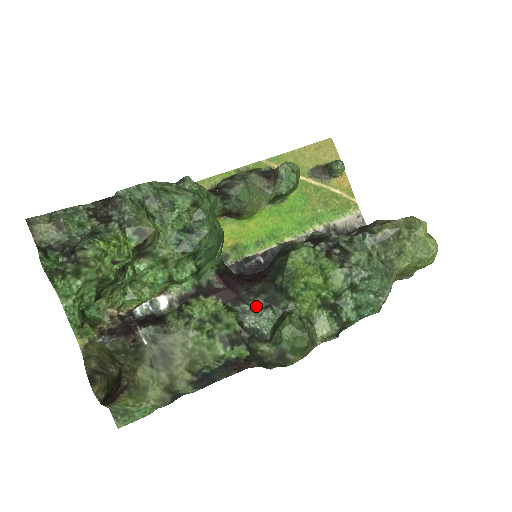
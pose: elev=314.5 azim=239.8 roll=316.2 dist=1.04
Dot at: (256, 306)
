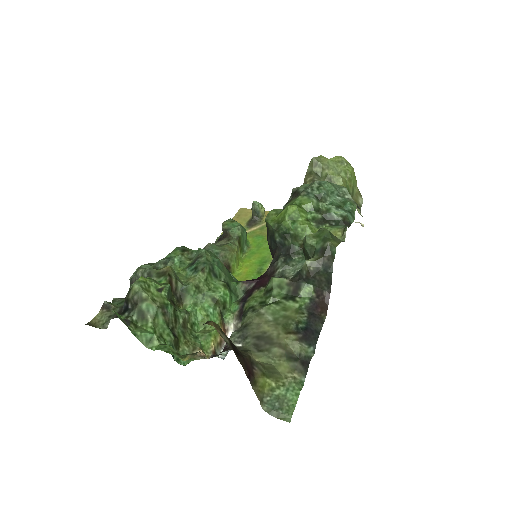
Dot at: (283, 263)
